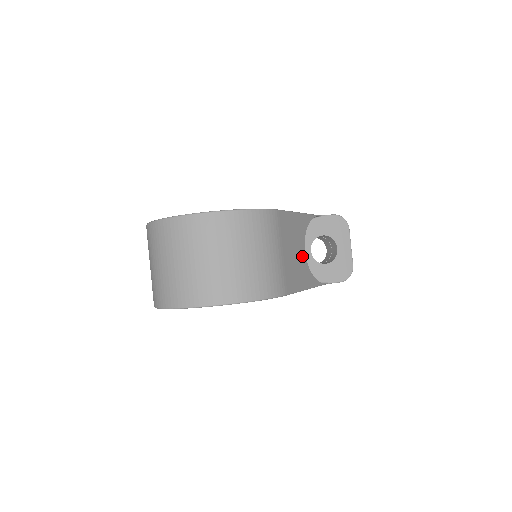
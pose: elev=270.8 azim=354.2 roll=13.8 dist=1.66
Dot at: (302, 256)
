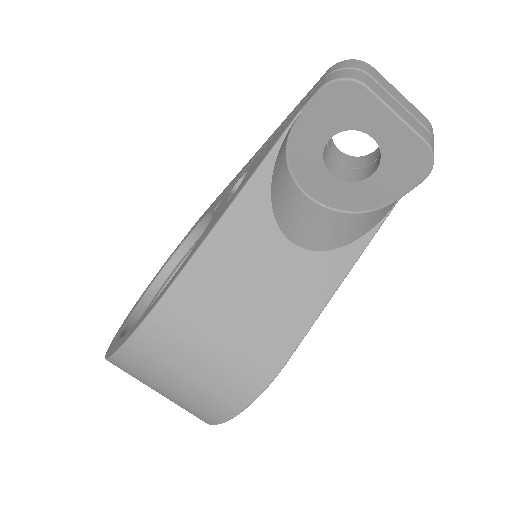
Dot at: (288, 260)
